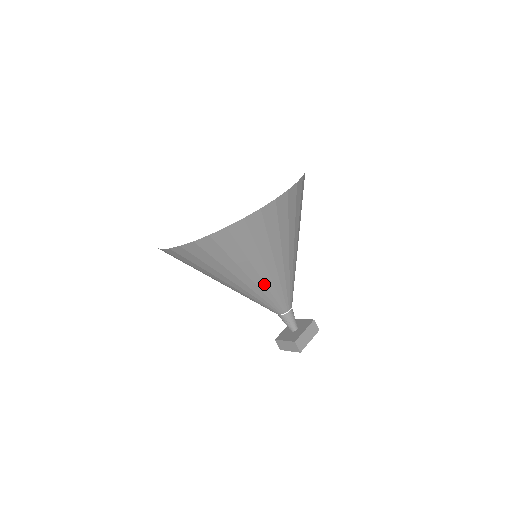
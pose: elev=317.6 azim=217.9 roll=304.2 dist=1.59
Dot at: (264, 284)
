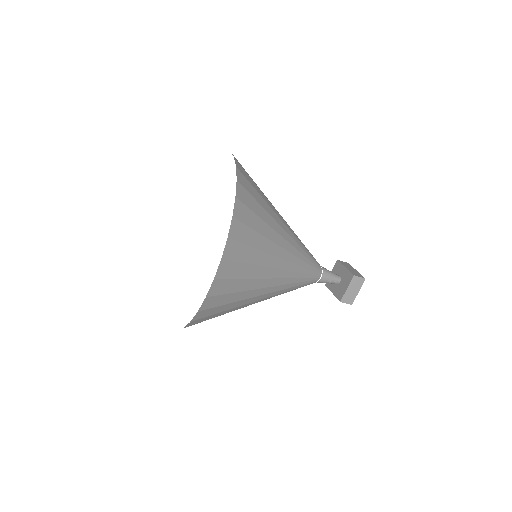
Dot at: (292, 247)
